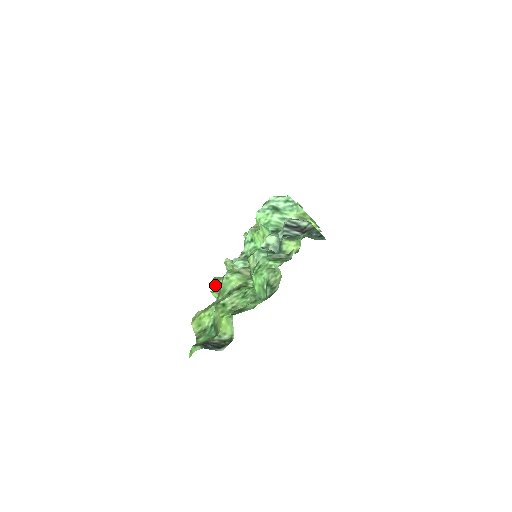
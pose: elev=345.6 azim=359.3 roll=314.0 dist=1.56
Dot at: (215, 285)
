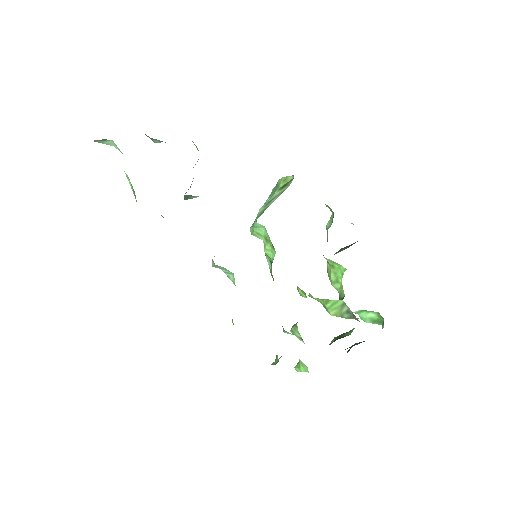
Dot at: (299, 371)
